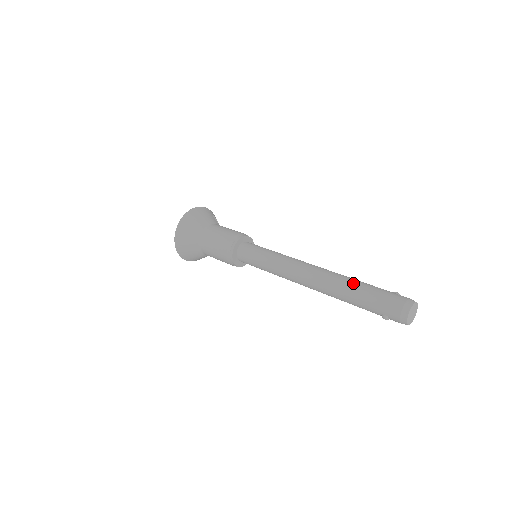
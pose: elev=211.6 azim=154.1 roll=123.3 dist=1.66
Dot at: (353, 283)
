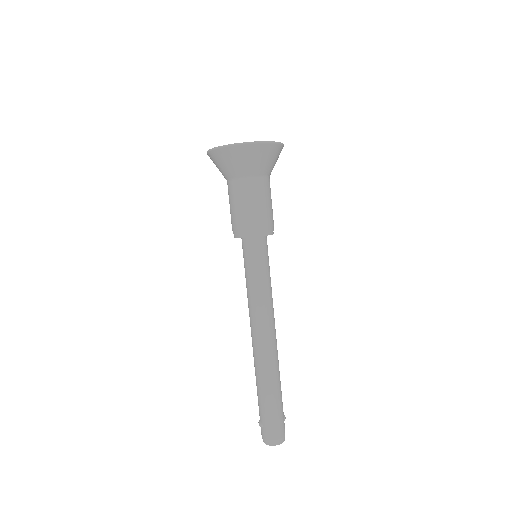
Dot at: (277, 386)
